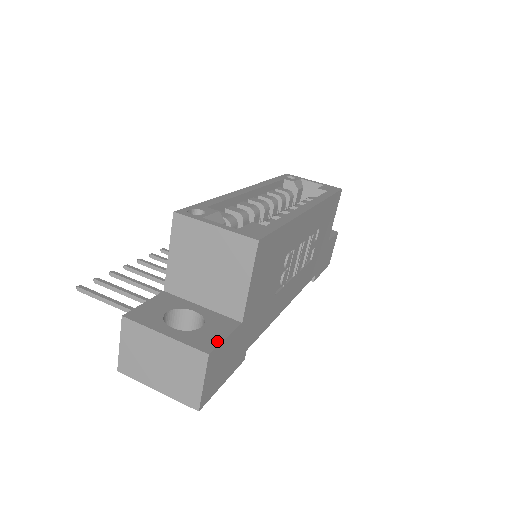
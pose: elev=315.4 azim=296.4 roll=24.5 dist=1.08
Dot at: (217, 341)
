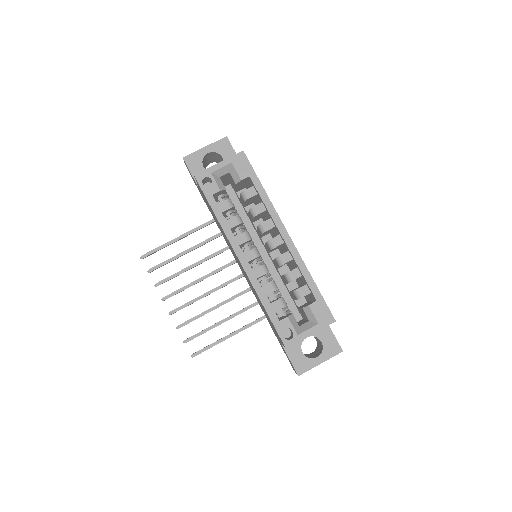
Dot at: (335, 342)
